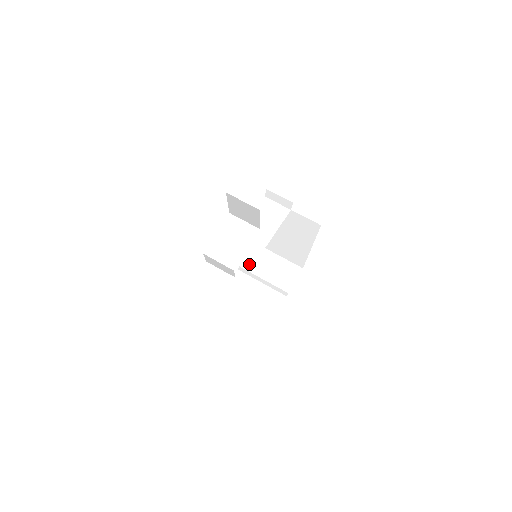
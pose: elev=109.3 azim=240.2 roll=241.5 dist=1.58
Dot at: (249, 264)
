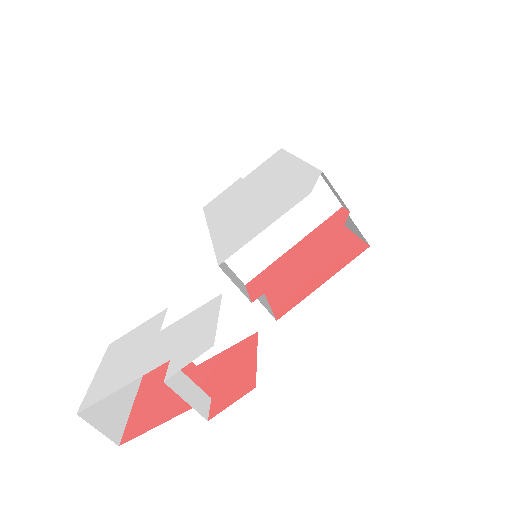
Dot at: occluded
